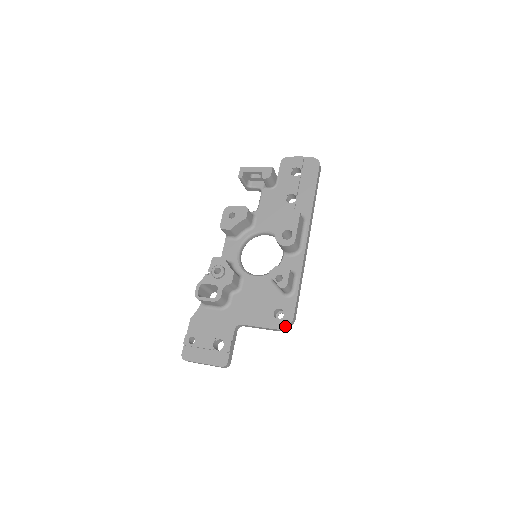
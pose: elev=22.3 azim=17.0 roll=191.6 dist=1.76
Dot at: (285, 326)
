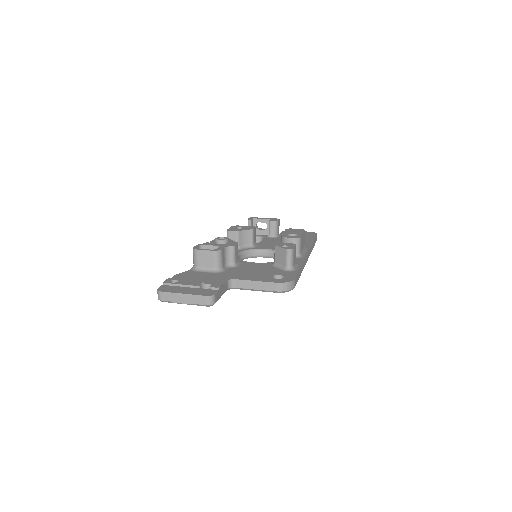
Dot at: (285, 281)
